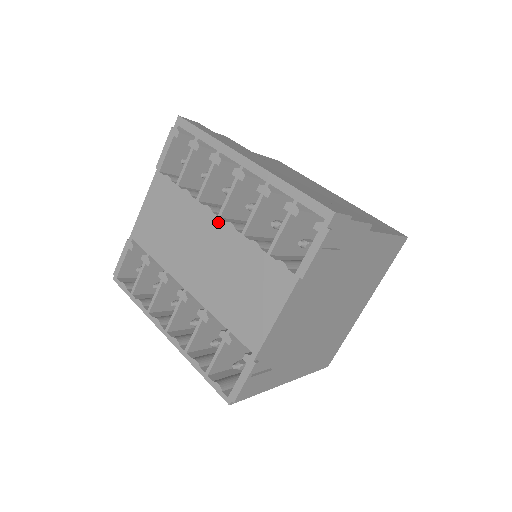
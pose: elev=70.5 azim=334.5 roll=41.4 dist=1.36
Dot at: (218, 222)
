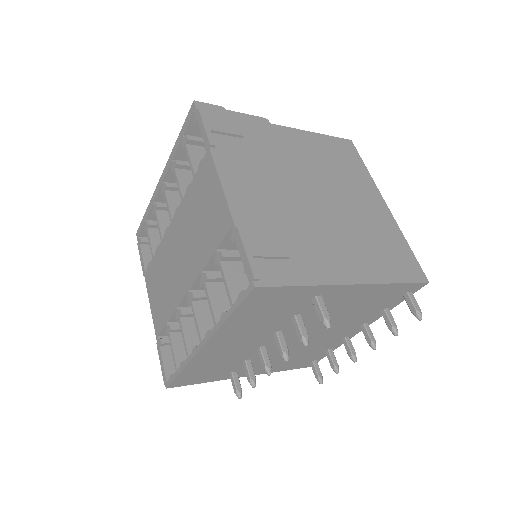
Dot at: (173, 224)
